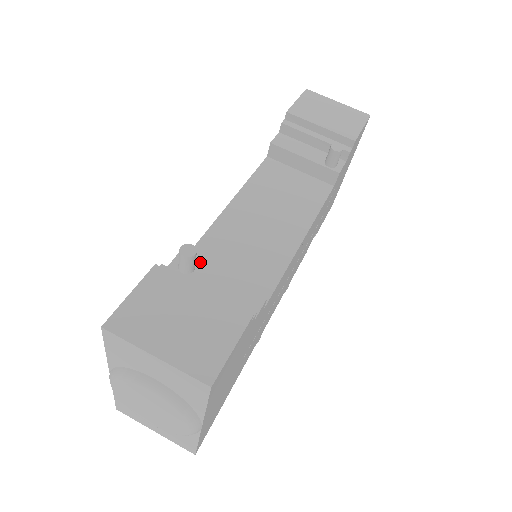
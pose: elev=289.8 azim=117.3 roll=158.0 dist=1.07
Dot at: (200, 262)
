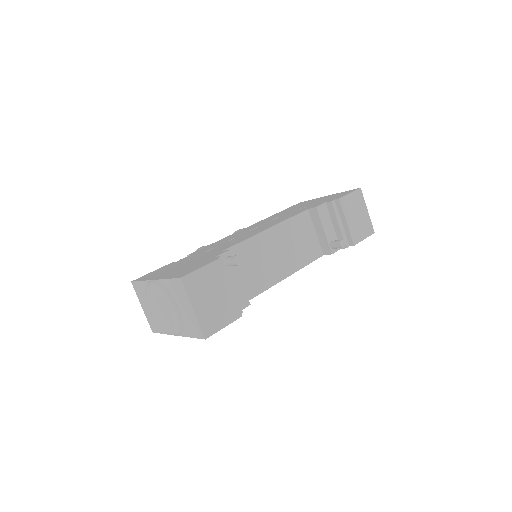
Dot at: occluded
